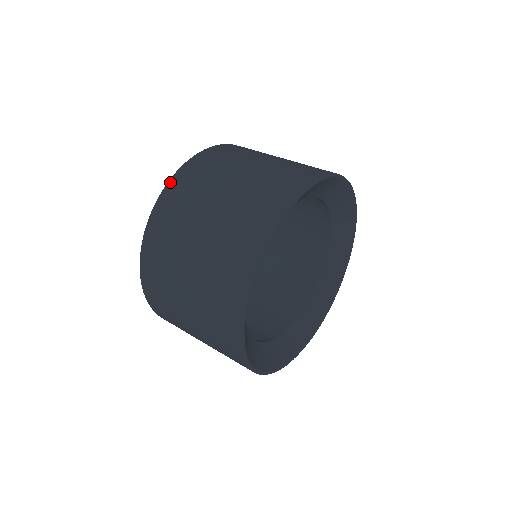
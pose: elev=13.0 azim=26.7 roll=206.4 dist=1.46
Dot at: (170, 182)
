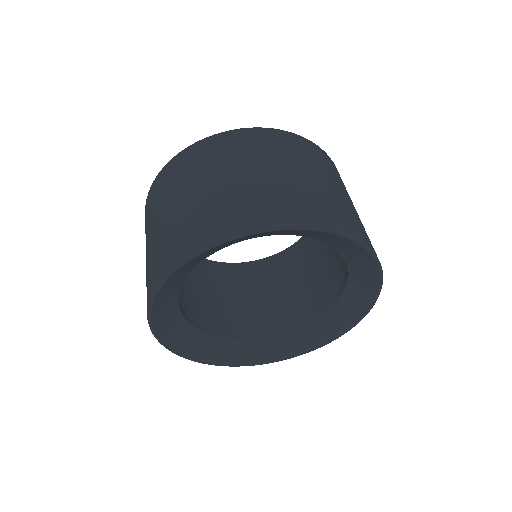
Dot at: (155, 180)
